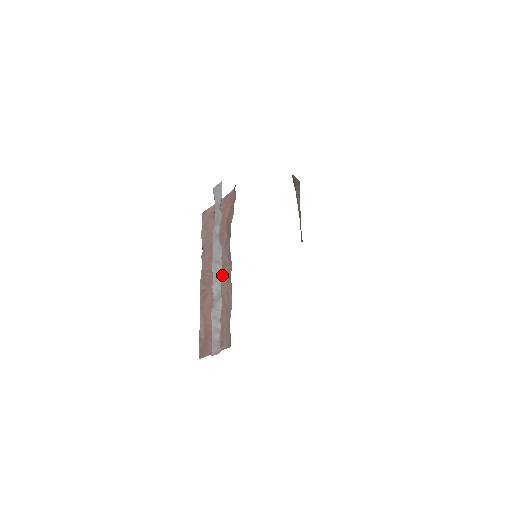
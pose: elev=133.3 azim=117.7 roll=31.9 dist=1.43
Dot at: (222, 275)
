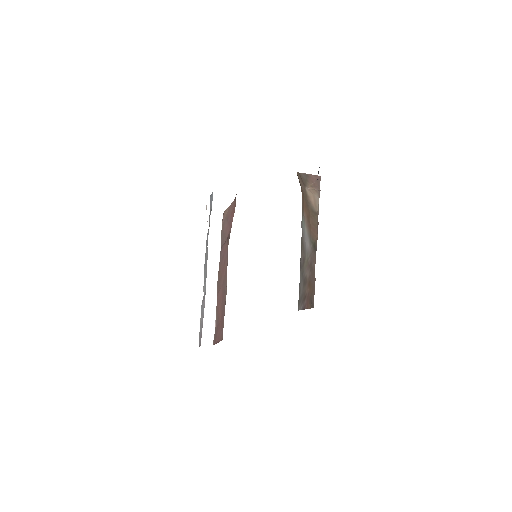
Dot at: (226, 273)
